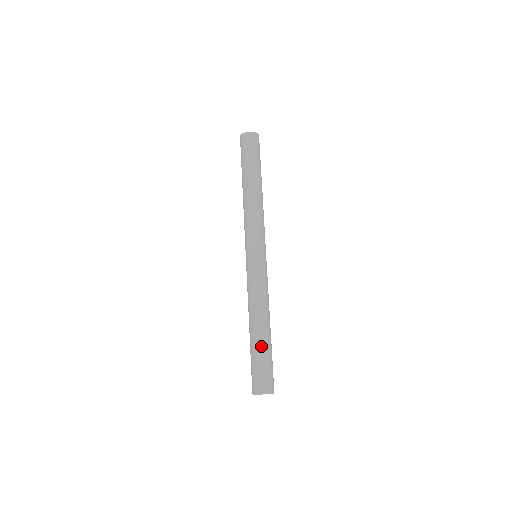
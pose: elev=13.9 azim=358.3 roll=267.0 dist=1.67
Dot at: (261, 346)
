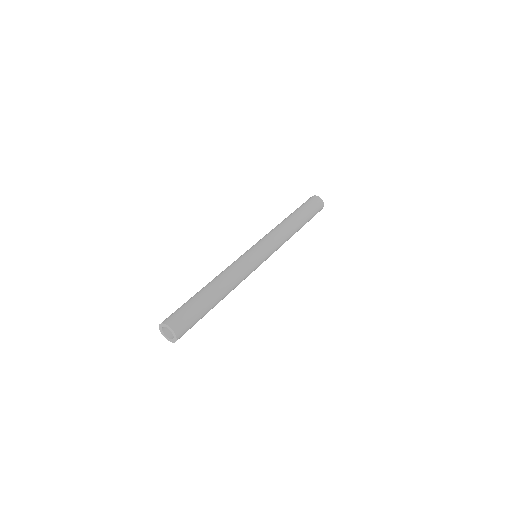
Dot at: (208, 304)
